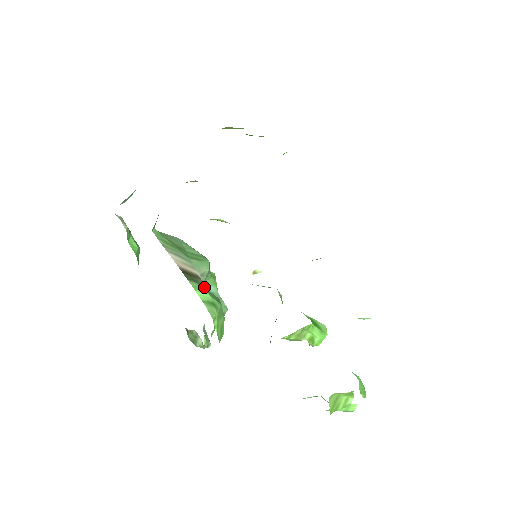
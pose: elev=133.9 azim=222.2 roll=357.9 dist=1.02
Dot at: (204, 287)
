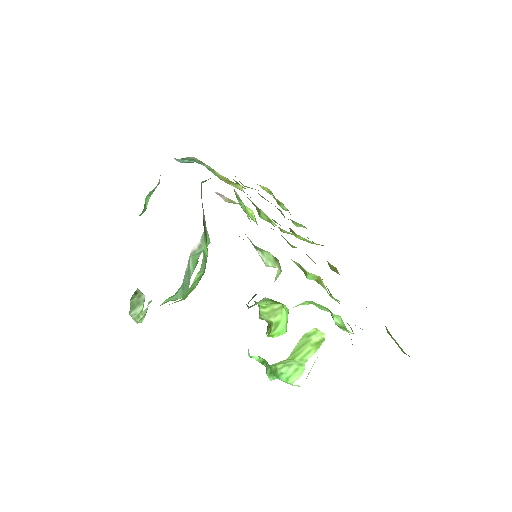
Dot at: occluded
